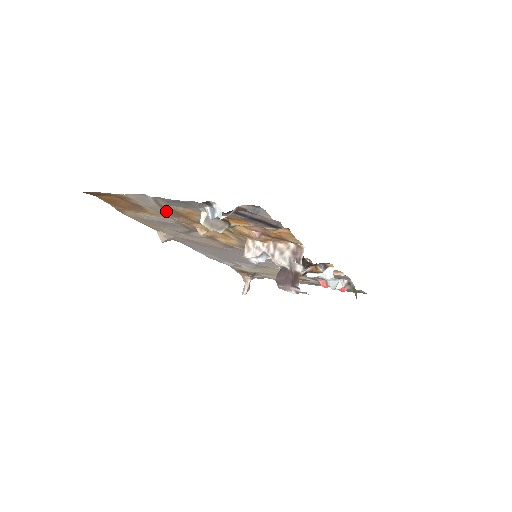
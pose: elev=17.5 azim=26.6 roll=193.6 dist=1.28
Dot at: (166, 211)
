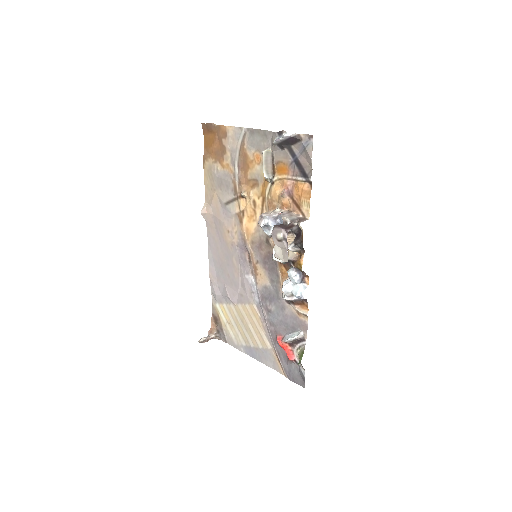
Dot at: (240, 155)
